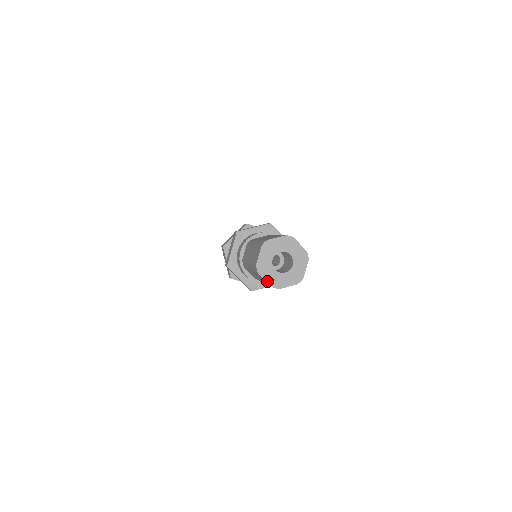
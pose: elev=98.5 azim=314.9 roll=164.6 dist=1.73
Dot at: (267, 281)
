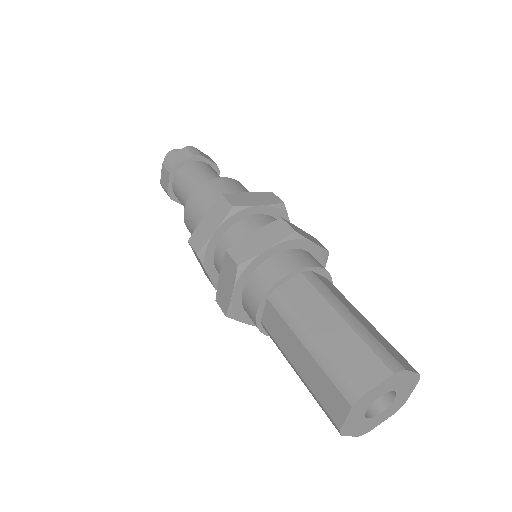
Dot at: (386, 419)
